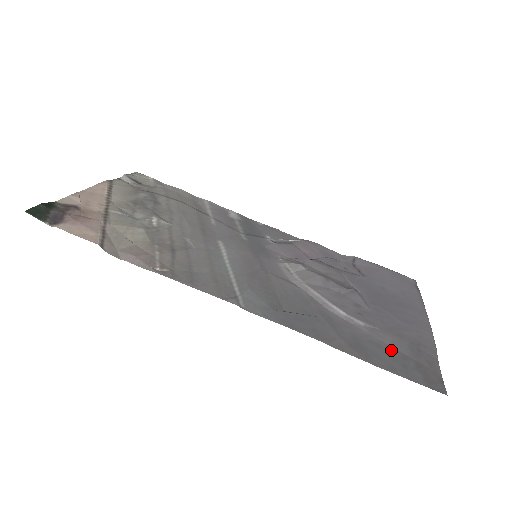
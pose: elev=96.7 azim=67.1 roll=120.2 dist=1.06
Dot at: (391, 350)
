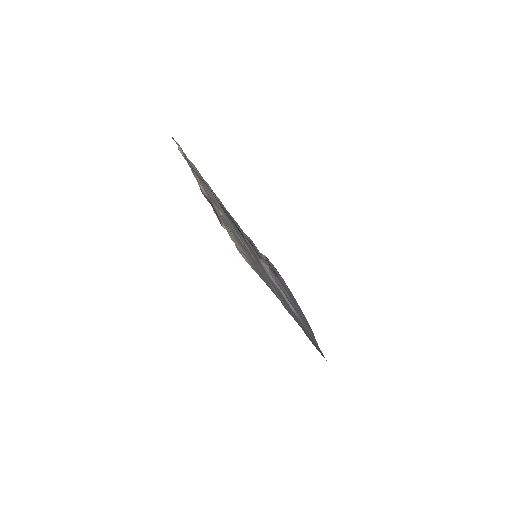
Dot at: (309, 334)
